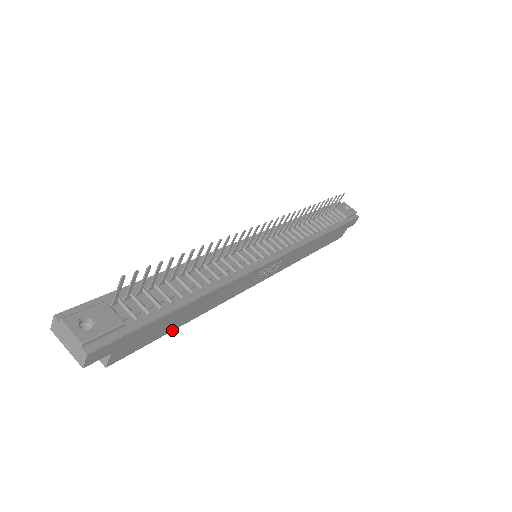
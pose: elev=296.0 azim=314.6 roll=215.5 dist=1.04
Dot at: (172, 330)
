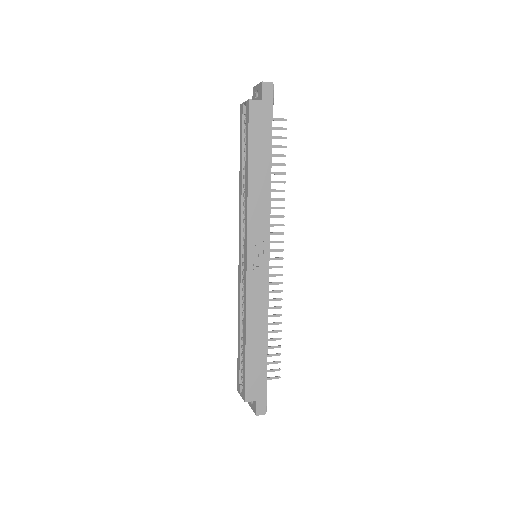
Dot at: (249, 154)
